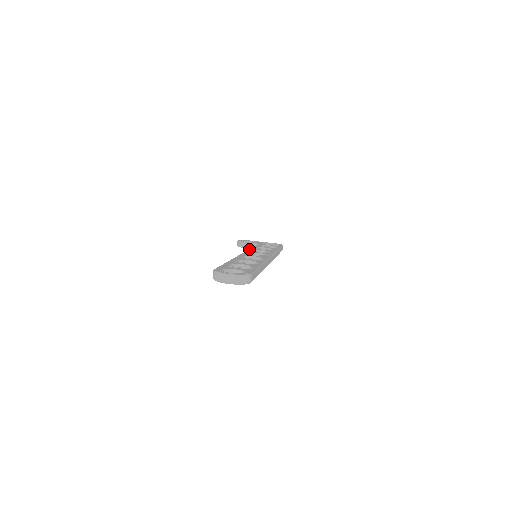
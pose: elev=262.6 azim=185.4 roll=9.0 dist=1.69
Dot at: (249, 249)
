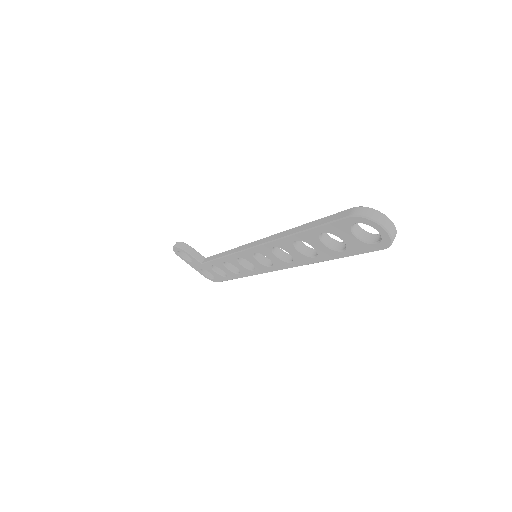
Dot at: occluded
